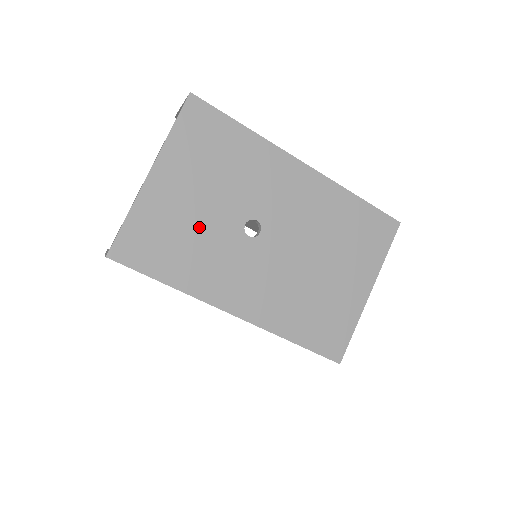
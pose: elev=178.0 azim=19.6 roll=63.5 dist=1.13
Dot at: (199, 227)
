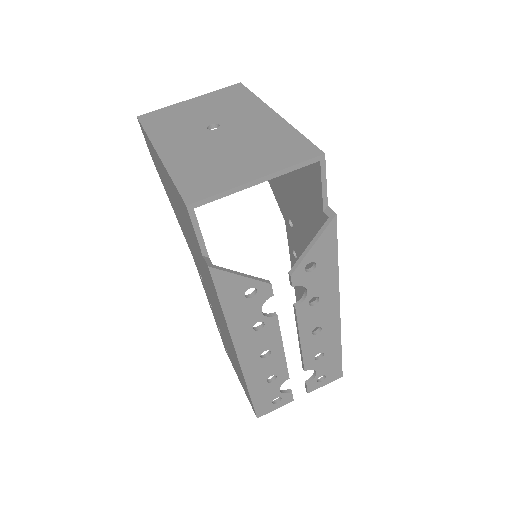
Dot at: (187, 119)
